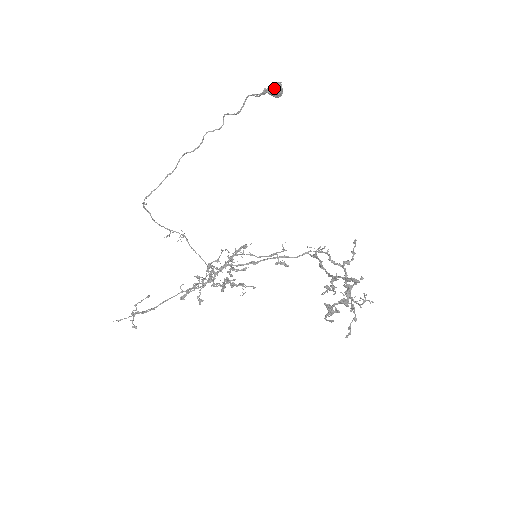
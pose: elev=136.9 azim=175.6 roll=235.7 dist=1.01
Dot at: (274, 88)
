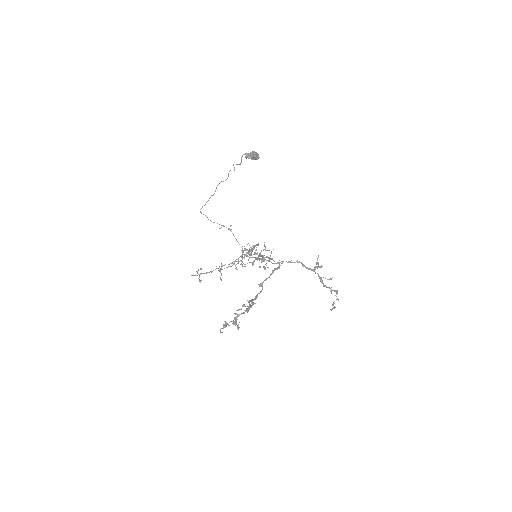
Dot at: (251, 156)
